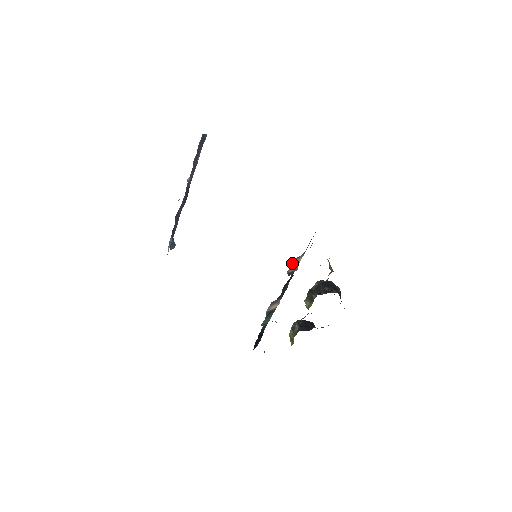
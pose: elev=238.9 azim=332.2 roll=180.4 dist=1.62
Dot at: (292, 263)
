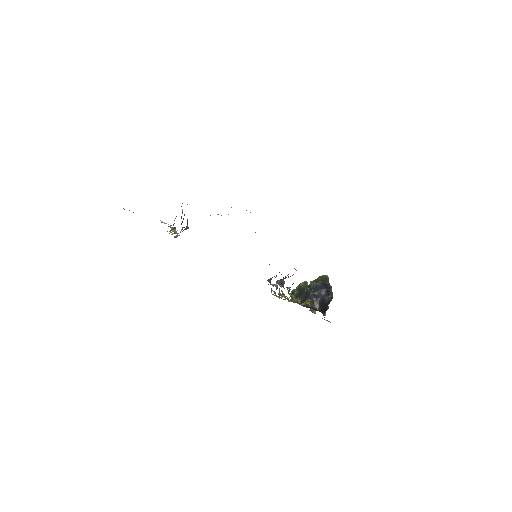
Dot at: occluded
